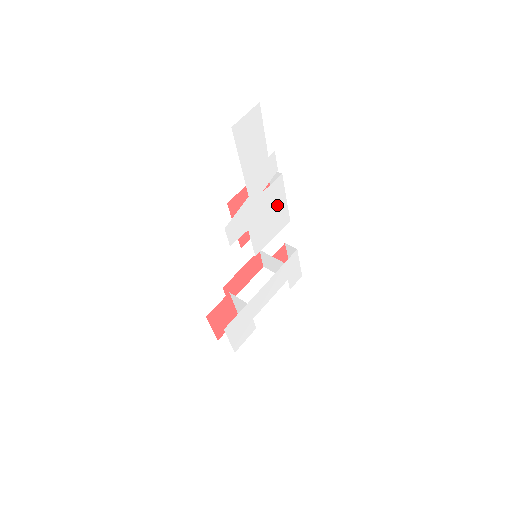
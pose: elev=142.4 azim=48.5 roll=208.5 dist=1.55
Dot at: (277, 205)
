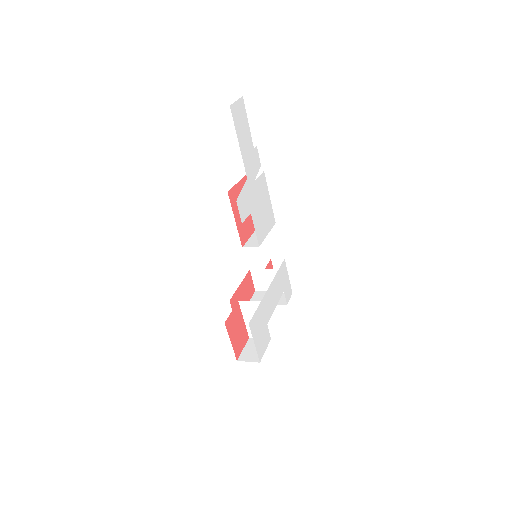
Dot at: (265, 201)
